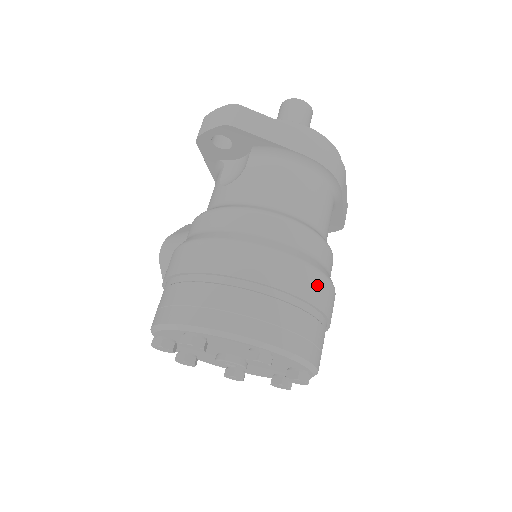
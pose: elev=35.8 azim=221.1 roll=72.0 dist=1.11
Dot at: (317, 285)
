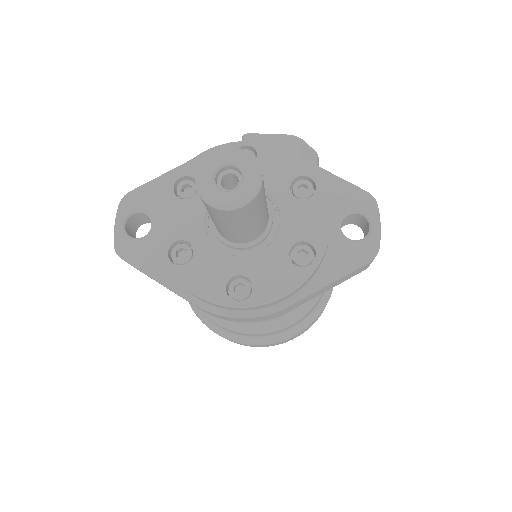
Dot at: (255, 346)
